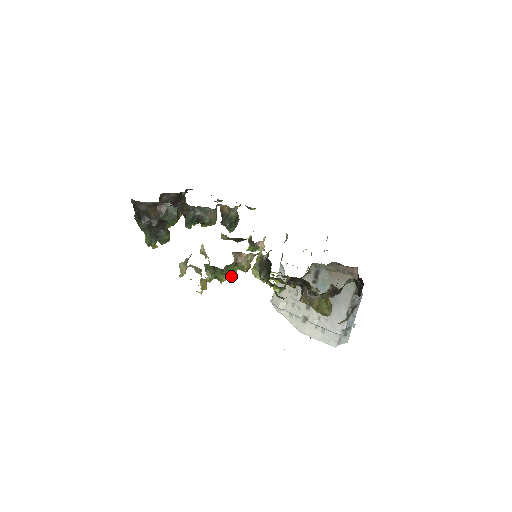
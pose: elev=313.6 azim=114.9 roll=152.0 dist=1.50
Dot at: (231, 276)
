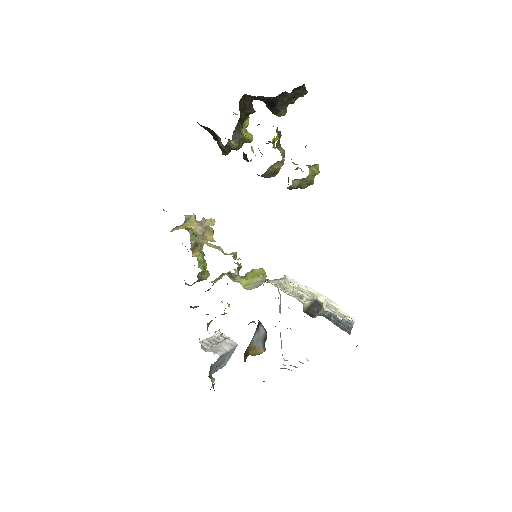
Dot at: occluded
